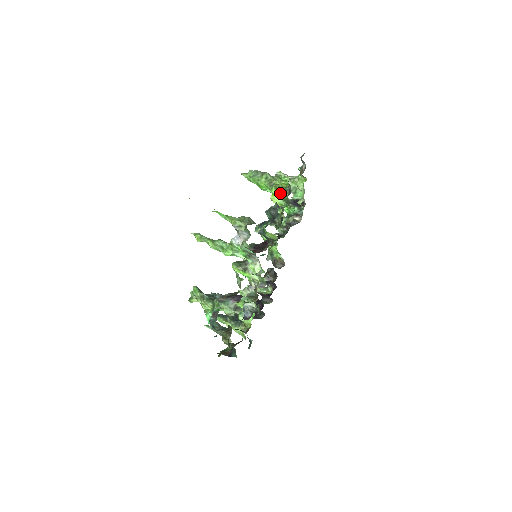
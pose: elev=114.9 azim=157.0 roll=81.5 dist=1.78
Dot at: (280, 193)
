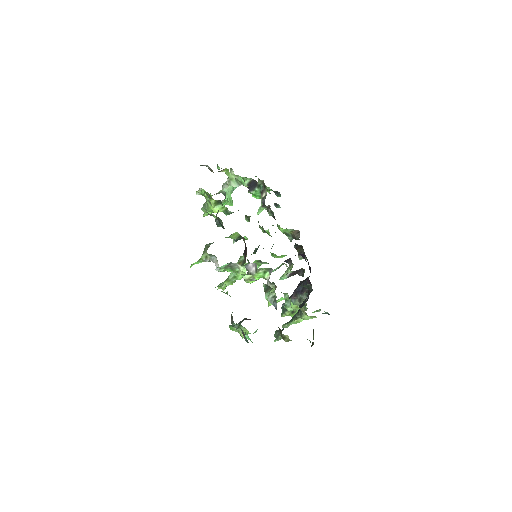
Dot at: (211, 204)
